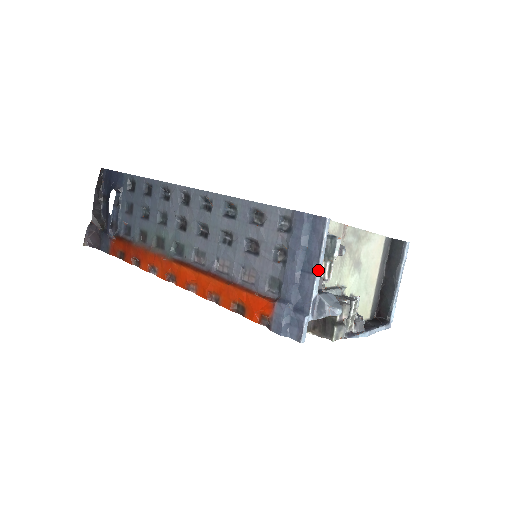
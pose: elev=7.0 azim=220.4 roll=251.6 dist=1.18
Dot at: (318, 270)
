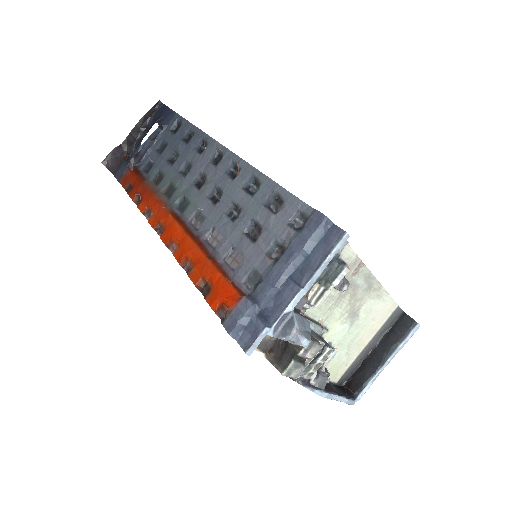
Dot at: (307, 284)
